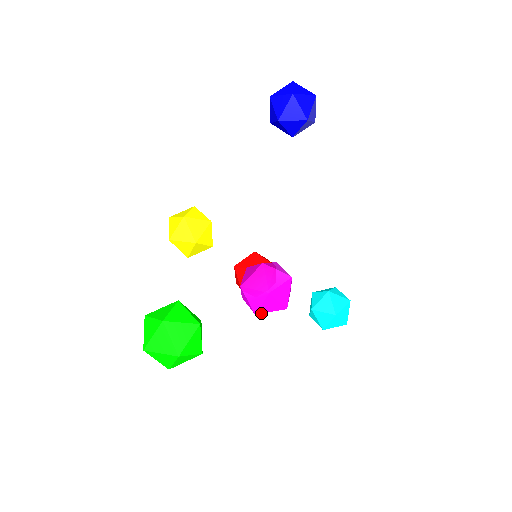
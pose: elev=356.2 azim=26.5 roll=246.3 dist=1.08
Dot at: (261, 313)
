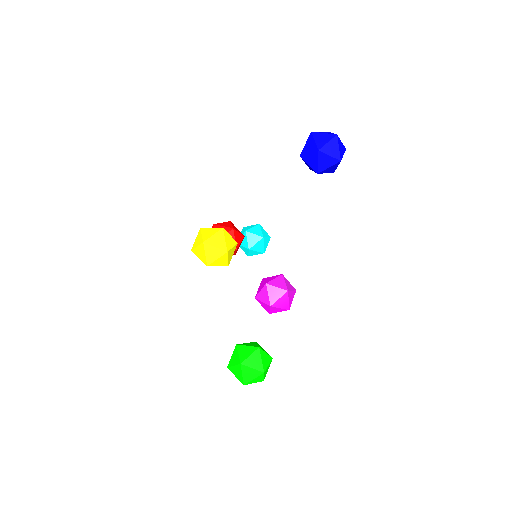
Dot at: (272, 312)
